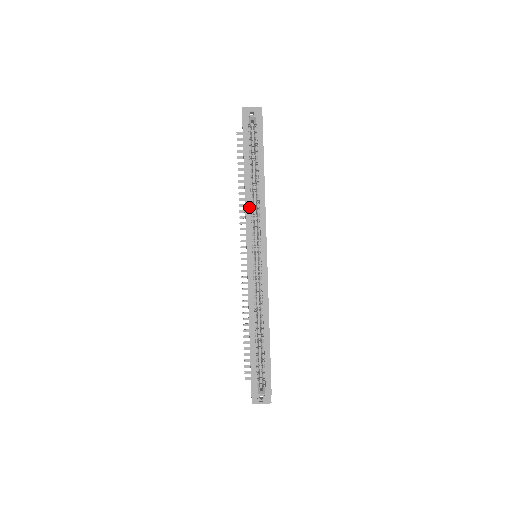
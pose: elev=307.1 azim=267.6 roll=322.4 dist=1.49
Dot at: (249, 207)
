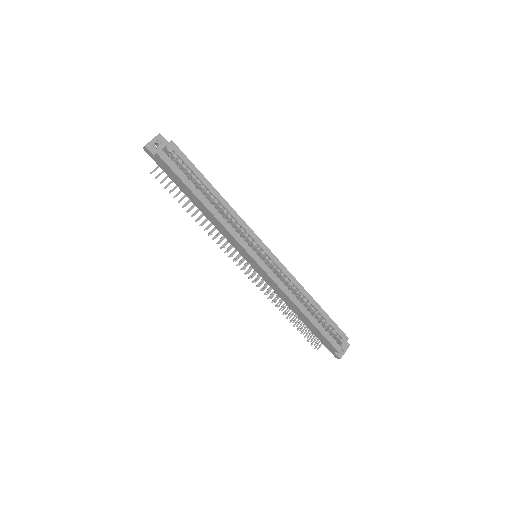
Dot at: (225, 223)
